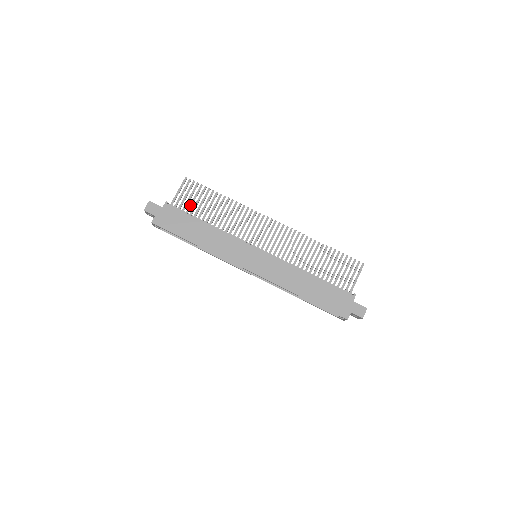
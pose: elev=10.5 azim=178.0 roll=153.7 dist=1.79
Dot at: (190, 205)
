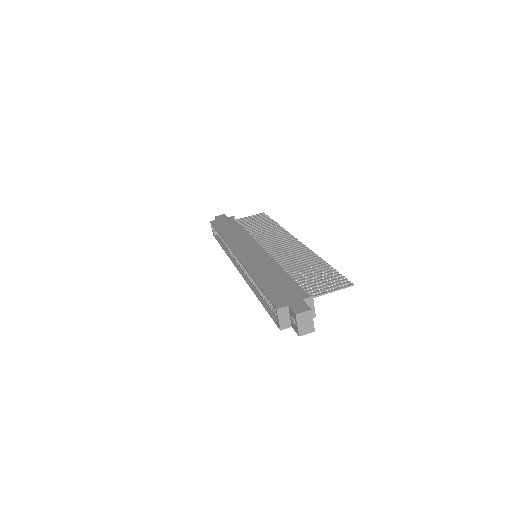
Dot at: (247, 222)
